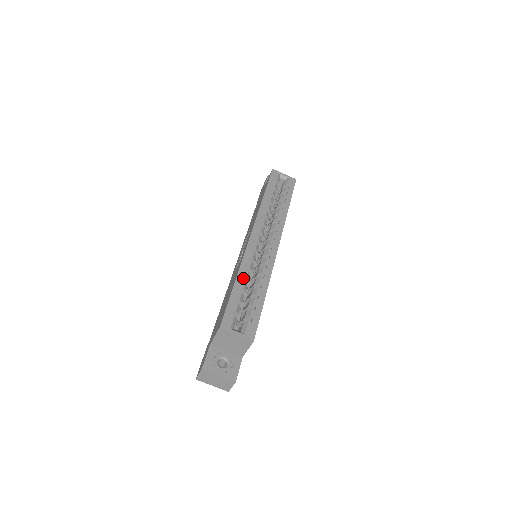
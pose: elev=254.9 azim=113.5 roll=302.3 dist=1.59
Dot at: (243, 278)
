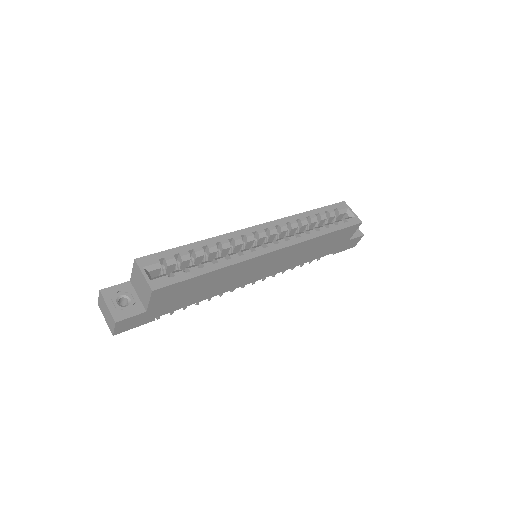
Dot at: (207, 247)
